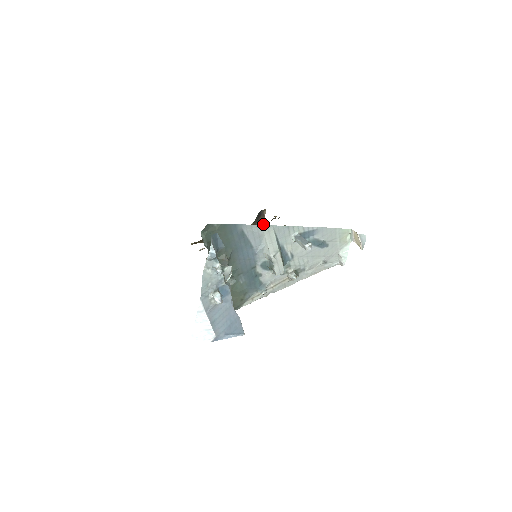
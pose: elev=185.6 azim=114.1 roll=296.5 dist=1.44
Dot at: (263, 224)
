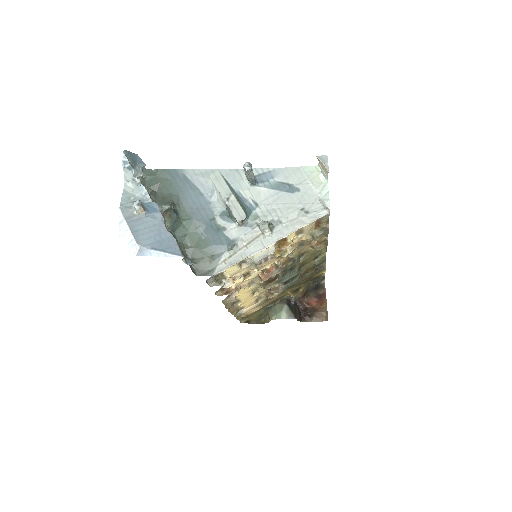
Dot at: (307, 277)
